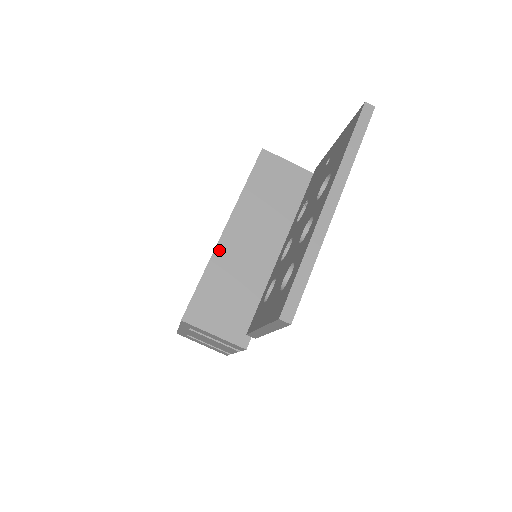
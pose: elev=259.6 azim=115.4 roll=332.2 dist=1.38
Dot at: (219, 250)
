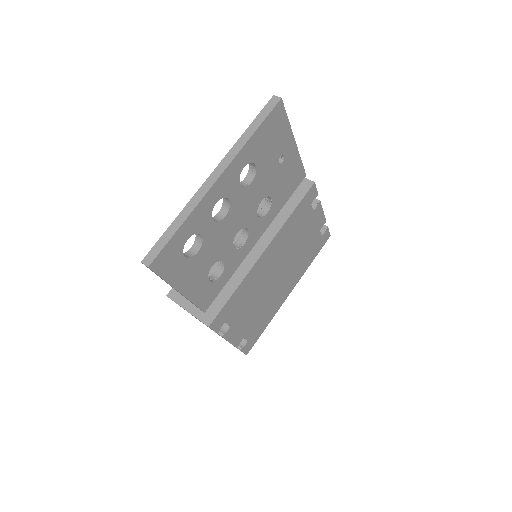
Dot at: occluded
